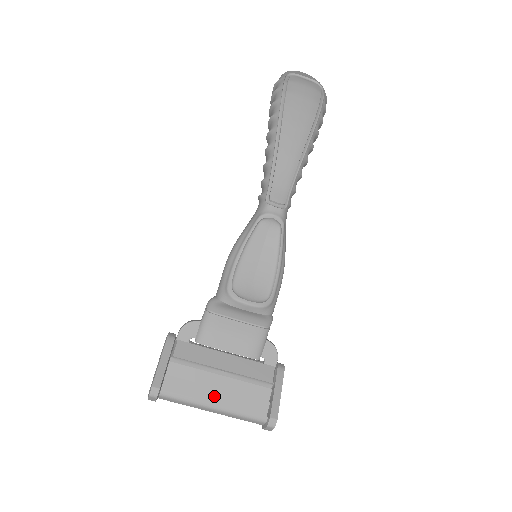
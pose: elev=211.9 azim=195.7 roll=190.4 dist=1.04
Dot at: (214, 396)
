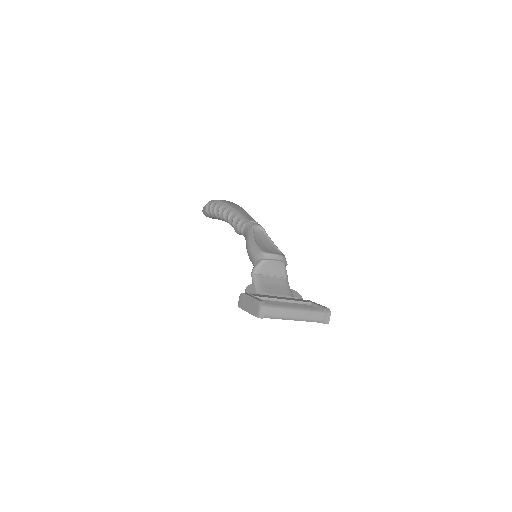
Dot at: occluded
